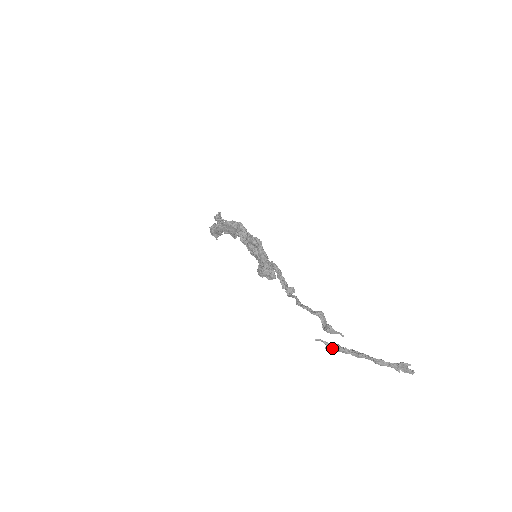
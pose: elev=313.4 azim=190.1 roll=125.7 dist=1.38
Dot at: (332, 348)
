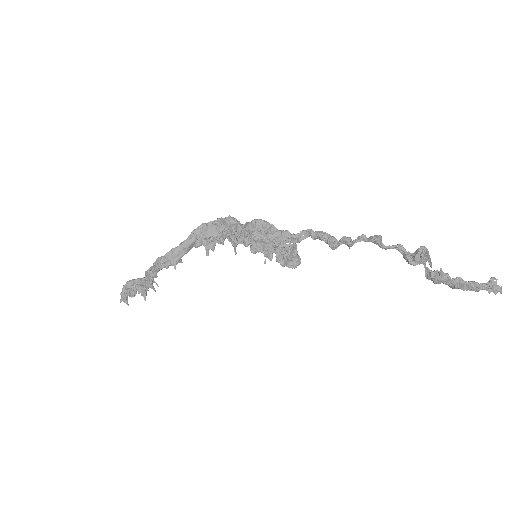
Dot at: (438, 271)
